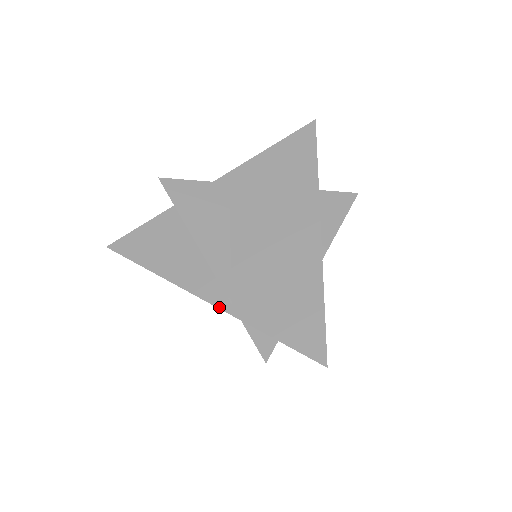
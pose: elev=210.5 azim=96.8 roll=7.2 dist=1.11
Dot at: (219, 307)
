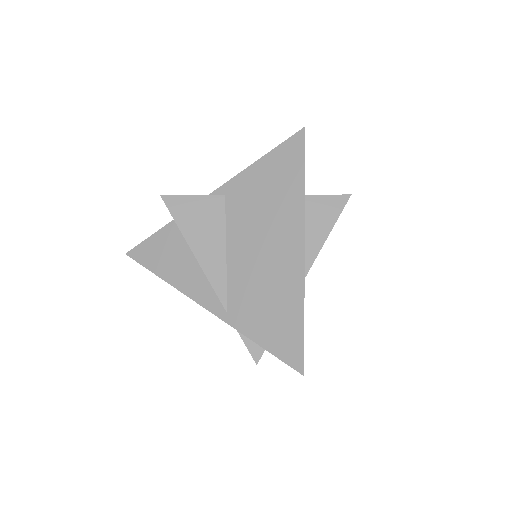
Dot at: (217, 316)
